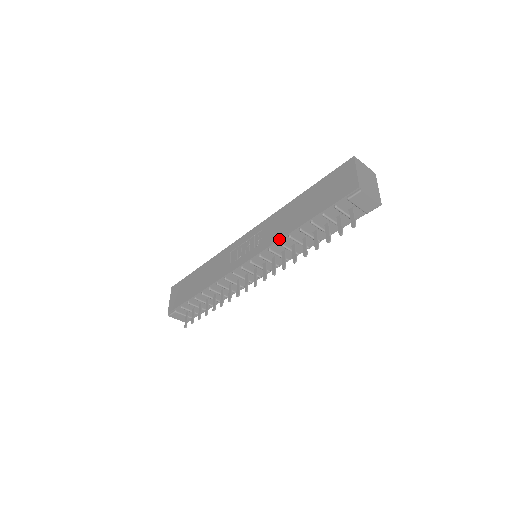
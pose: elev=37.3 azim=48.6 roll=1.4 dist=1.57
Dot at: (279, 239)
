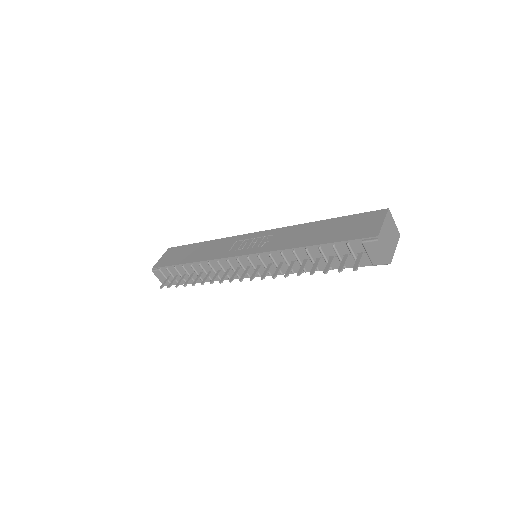
Dot at: (283, 249)
